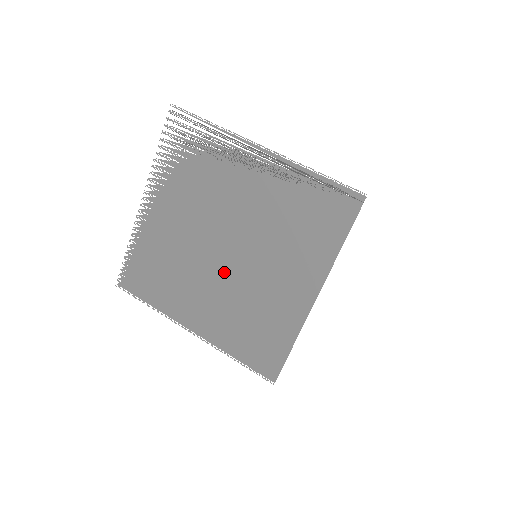
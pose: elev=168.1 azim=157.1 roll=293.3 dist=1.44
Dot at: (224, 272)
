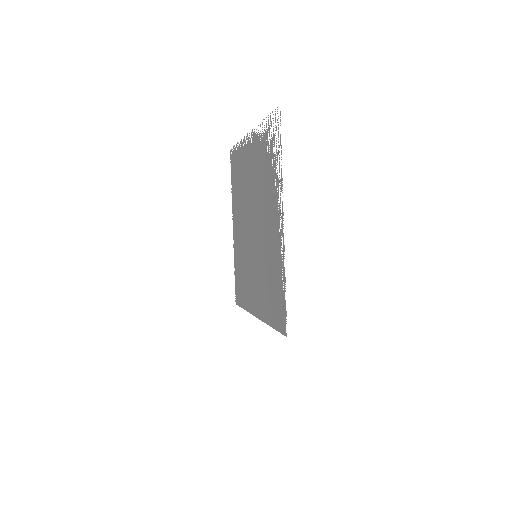
Dot at: (248, 234)
